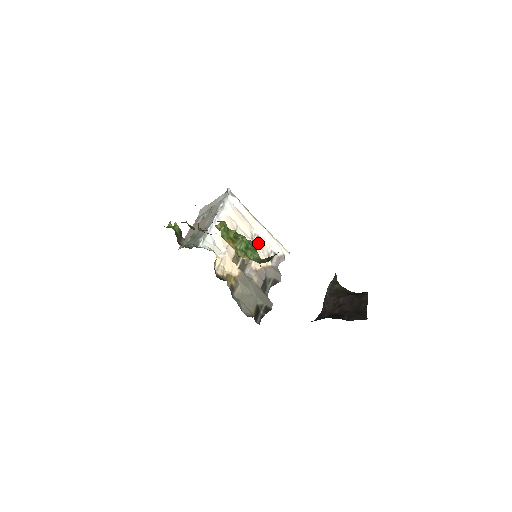
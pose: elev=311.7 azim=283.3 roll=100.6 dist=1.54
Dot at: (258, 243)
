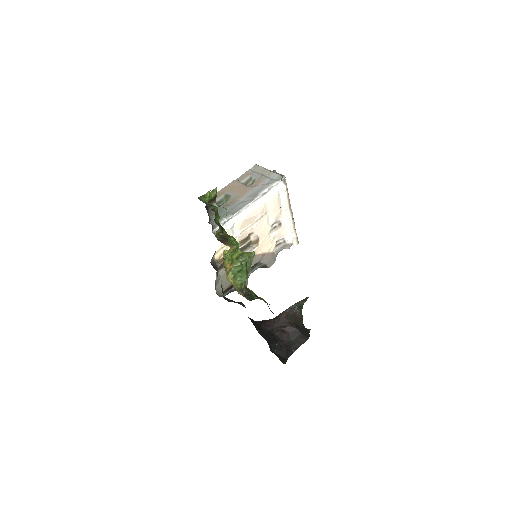
Dot at: (276, 230)
